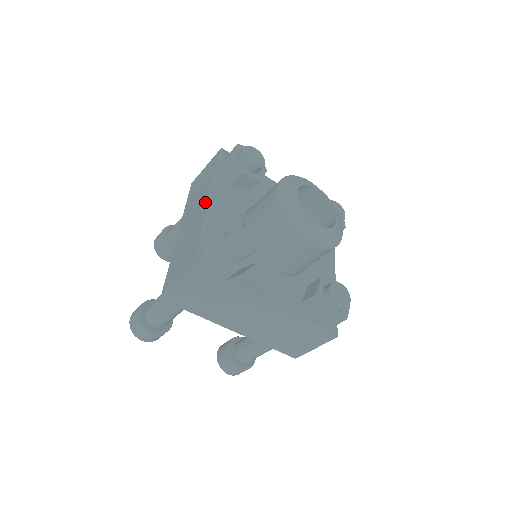
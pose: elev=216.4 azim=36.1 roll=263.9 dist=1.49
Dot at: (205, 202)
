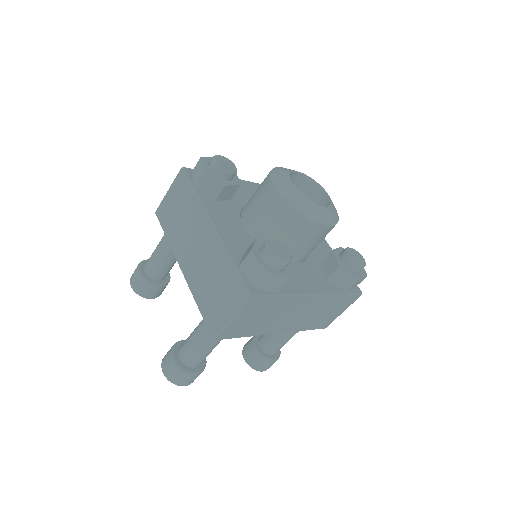
Dot at: (206, 229)
